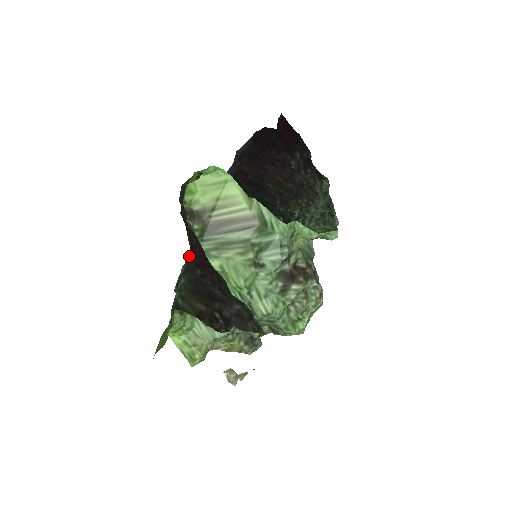
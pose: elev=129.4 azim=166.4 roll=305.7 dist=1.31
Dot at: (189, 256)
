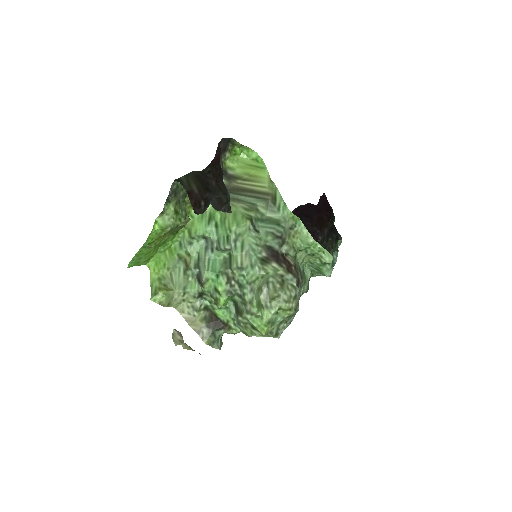
Dot at: occluded
